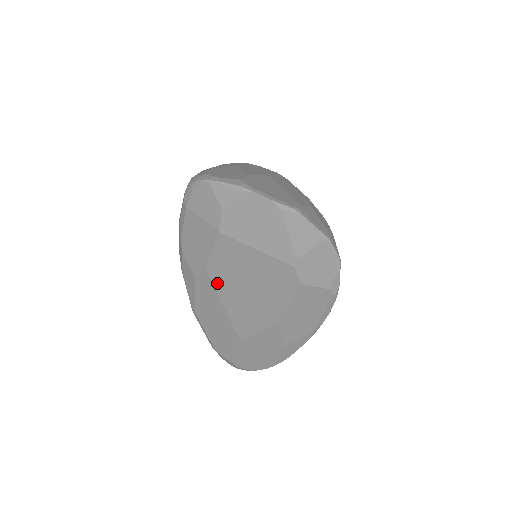
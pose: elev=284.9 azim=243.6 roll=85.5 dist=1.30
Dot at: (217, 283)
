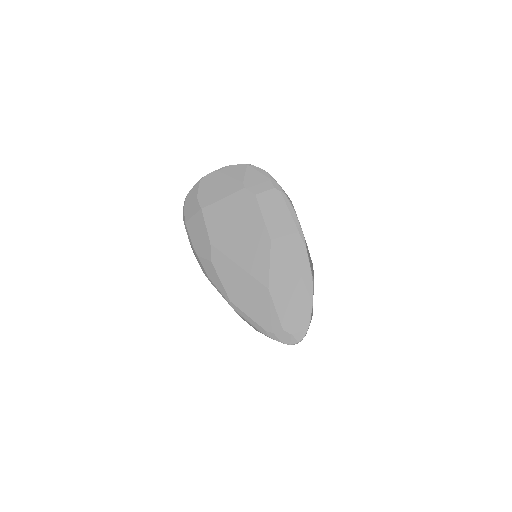
Dot at: (222, 248)
